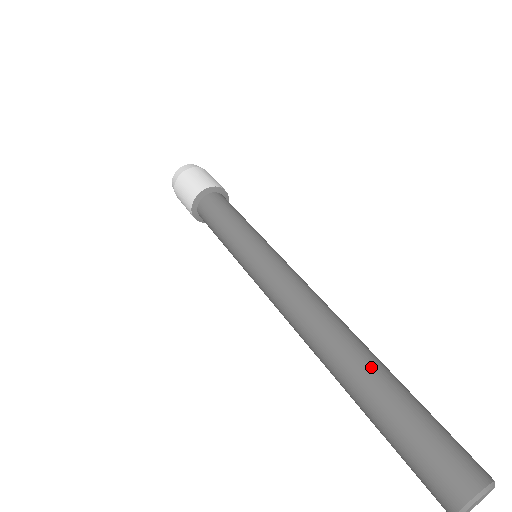
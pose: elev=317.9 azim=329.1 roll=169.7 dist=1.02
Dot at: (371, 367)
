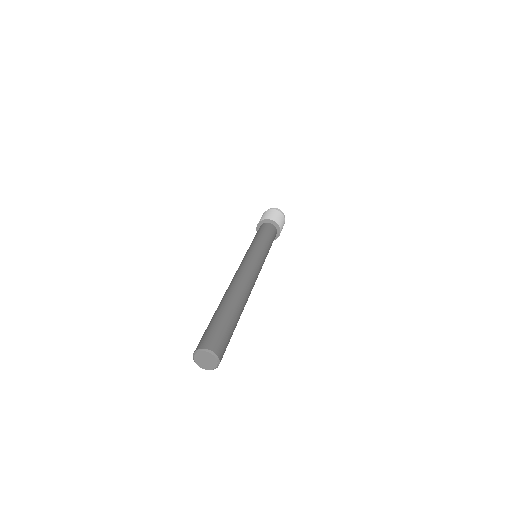
Dot at: (220, 304)
